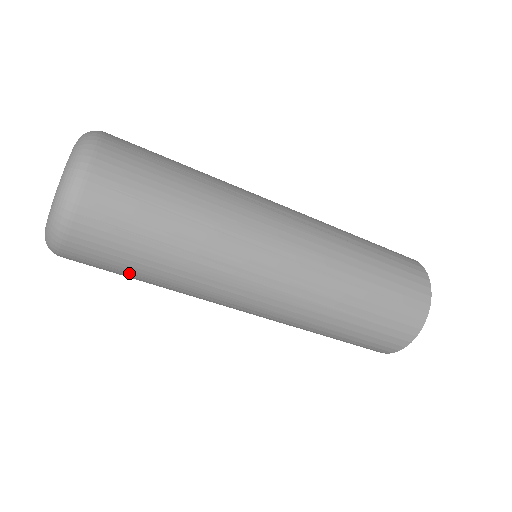
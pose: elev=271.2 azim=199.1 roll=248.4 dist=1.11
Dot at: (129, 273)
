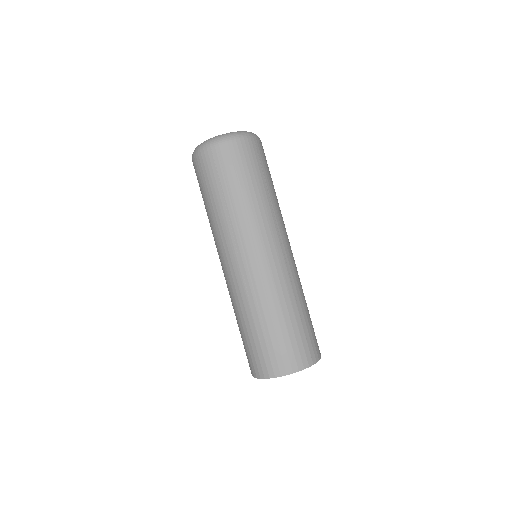
Dot at: (203, 193)
